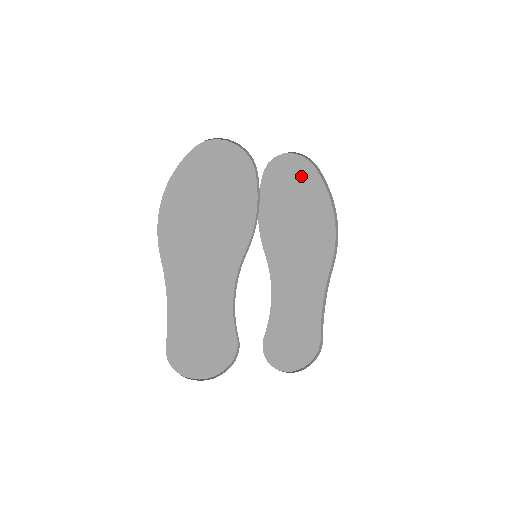
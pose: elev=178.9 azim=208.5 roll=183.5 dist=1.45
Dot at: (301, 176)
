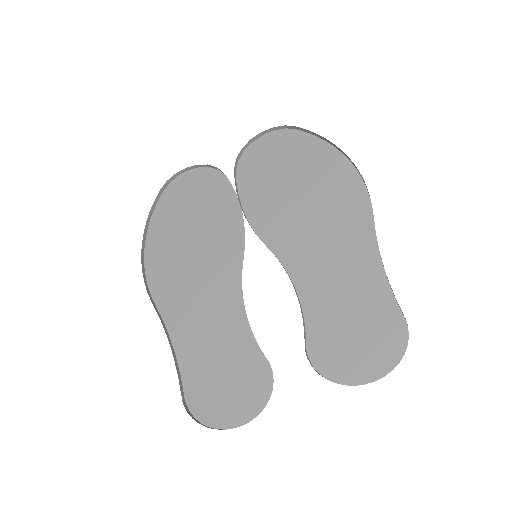
Dot at: (283, 148)
